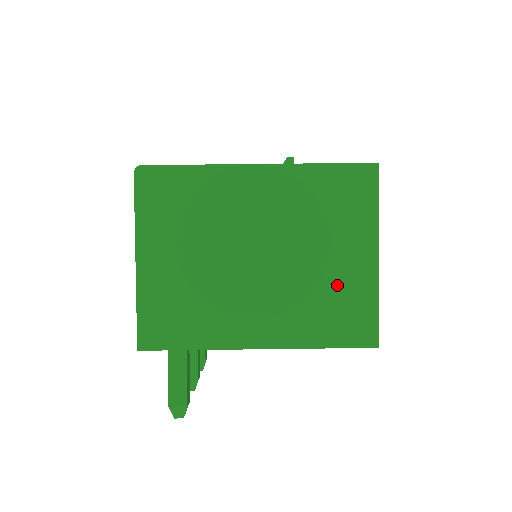
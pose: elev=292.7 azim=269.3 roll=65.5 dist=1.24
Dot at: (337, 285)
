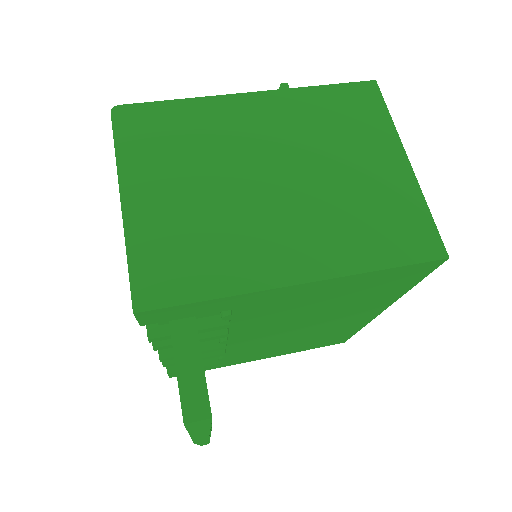
Dot at: (374, 196)
